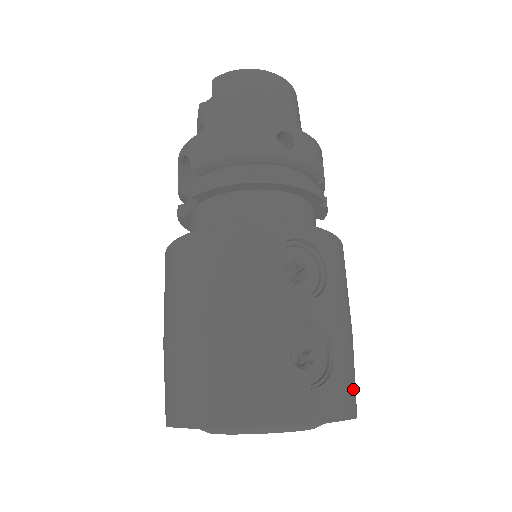
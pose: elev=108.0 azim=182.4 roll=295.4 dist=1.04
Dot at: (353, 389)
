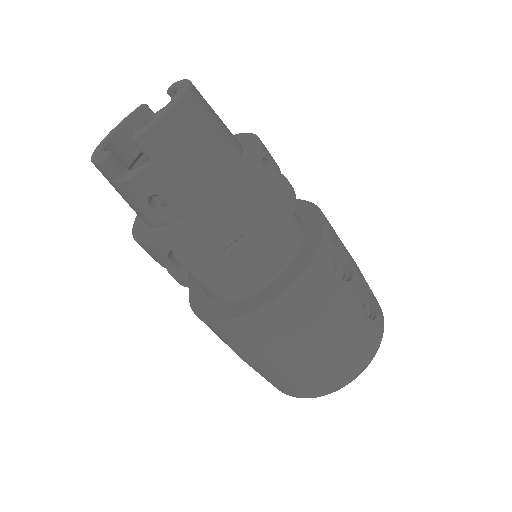
Dot at: occluded
